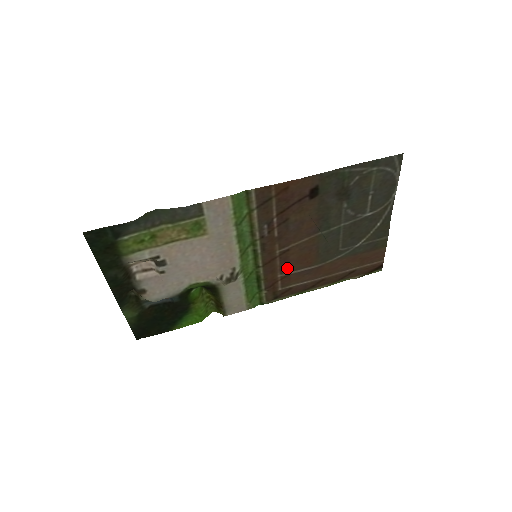
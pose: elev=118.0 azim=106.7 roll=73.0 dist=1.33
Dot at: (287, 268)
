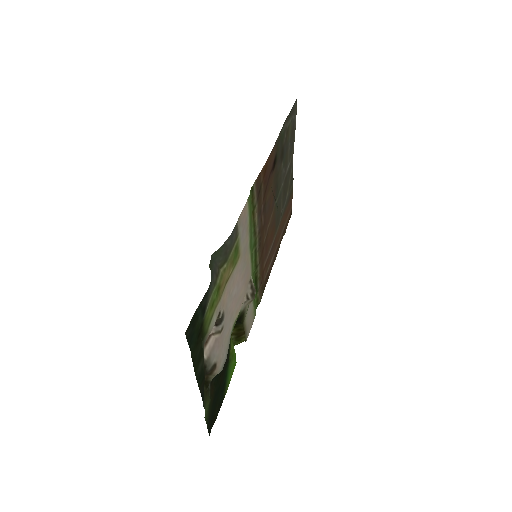
Dot at: (266, 254)
